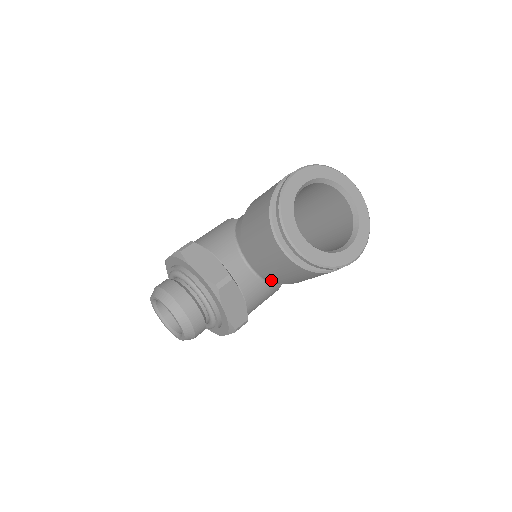
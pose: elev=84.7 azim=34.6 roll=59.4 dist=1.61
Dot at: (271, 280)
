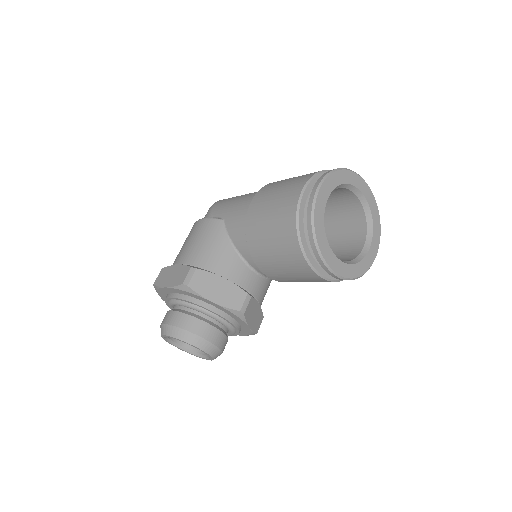
Dot at: occluded
